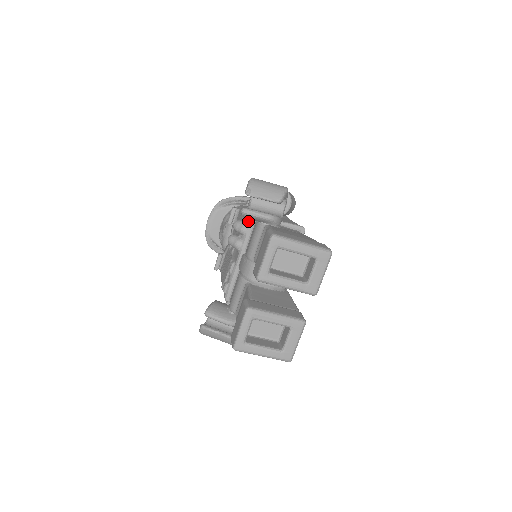
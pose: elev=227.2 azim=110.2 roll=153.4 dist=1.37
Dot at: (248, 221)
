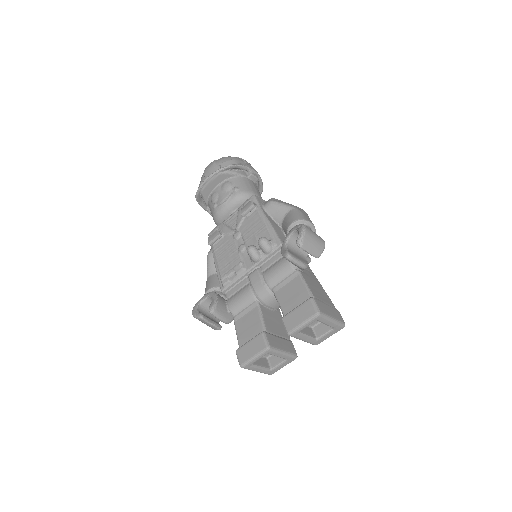
Dot at: (275, 245)
